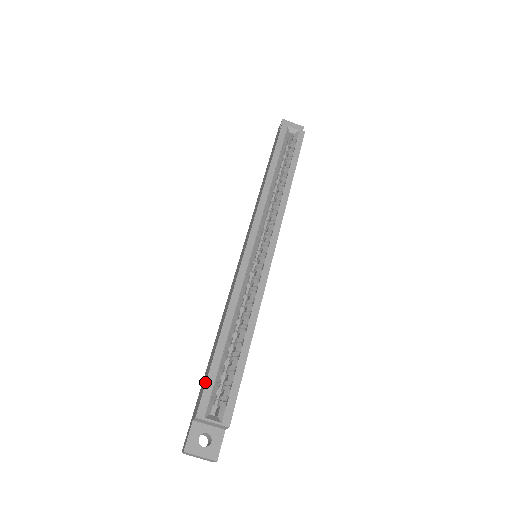
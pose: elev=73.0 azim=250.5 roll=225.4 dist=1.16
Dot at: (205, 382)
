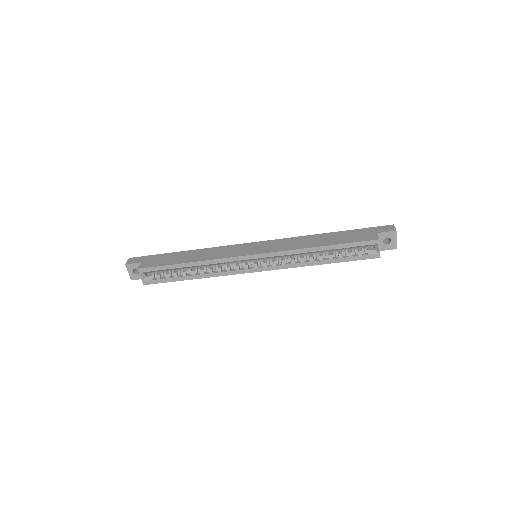
Dot at: (157, 265)
